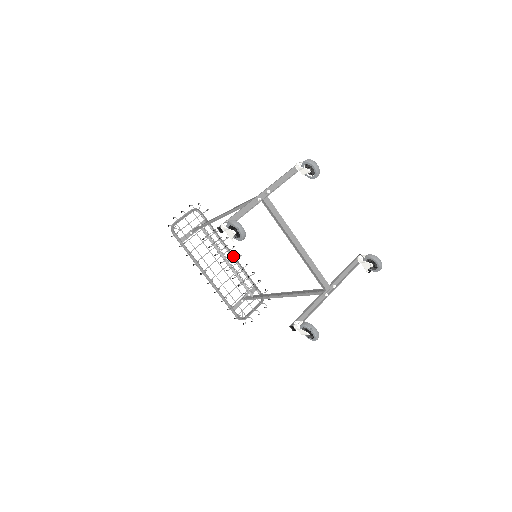
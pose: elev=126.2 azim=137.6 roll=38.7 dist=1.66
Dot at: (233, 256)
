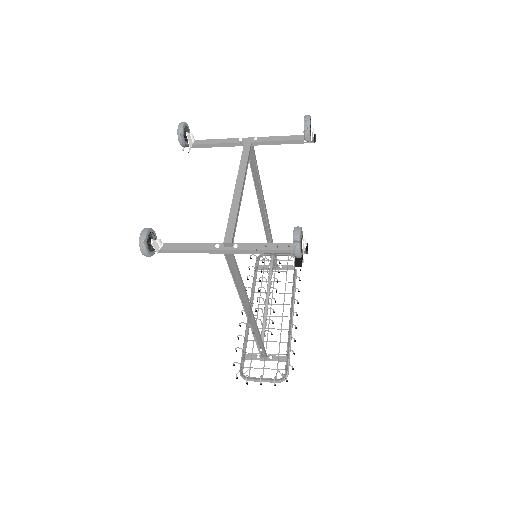
Dot at: (291, 313)
